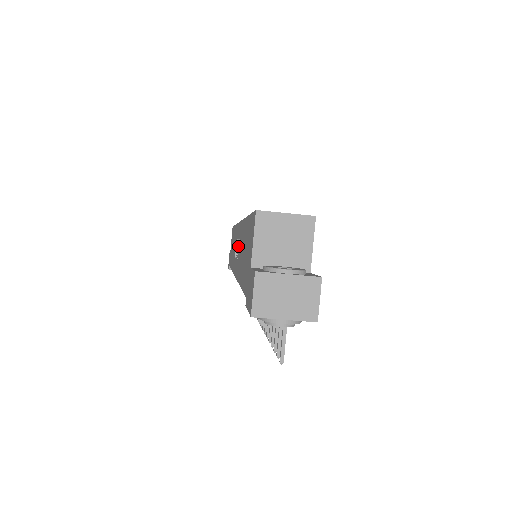
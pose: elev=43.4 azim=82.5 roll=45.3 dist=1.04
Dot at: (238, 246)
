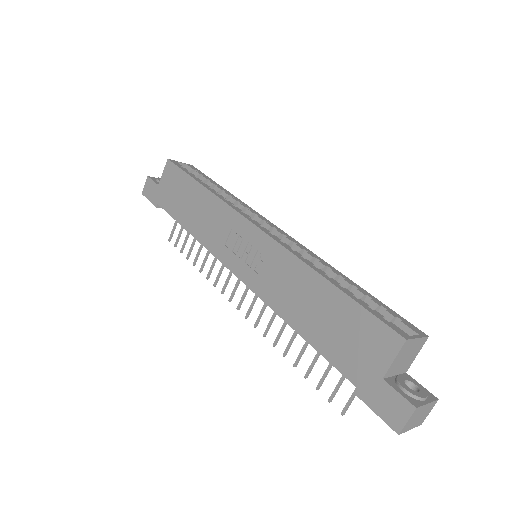
Dot at: (258, 258)
